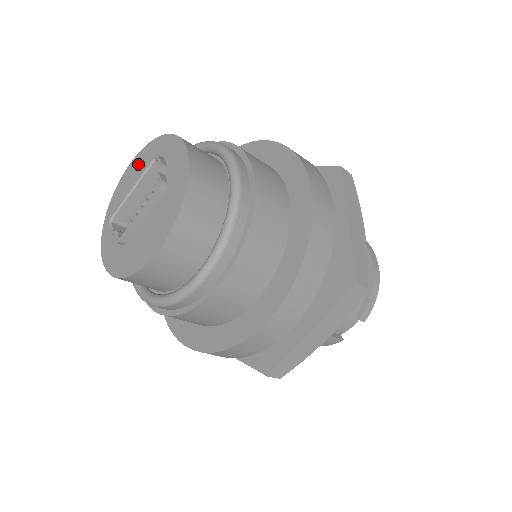
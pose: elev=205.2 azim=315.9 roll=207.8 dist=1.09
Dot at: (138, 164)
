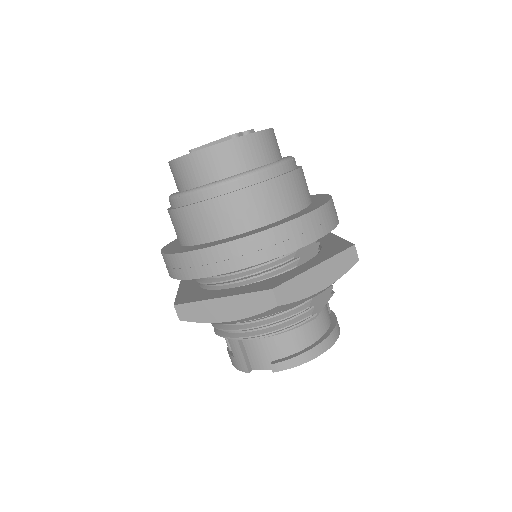
Dot at: occluded
